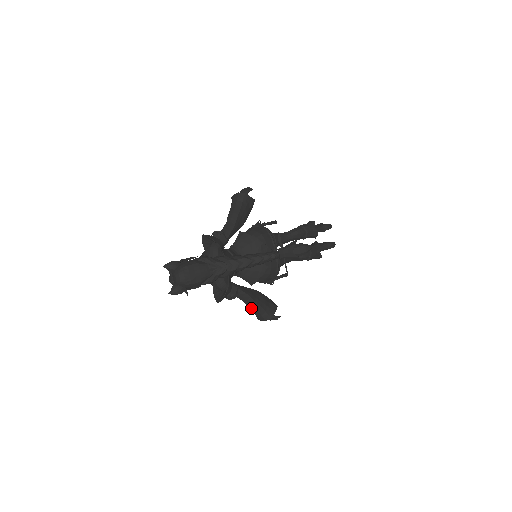
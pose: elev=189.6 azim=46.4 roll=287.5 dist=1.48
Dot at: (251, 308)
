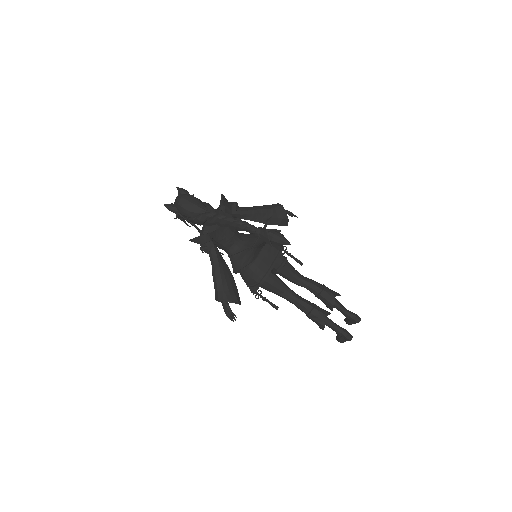
Dot at: (214, 276)
